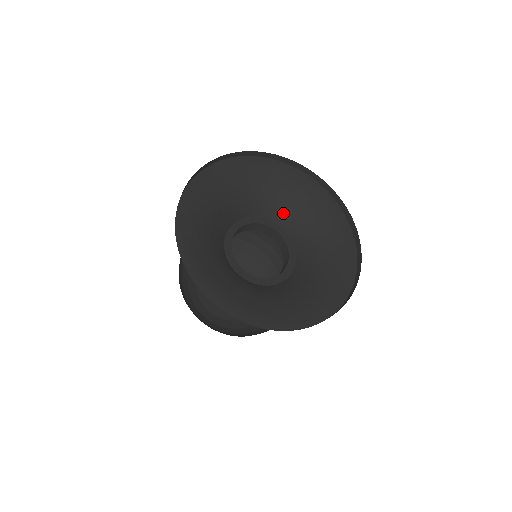
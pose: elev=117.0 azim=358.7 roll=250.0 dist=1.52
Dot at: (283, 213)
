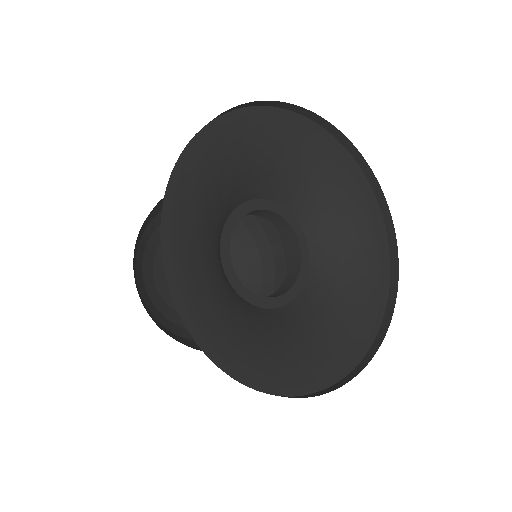
Dot at: (260, 183)
